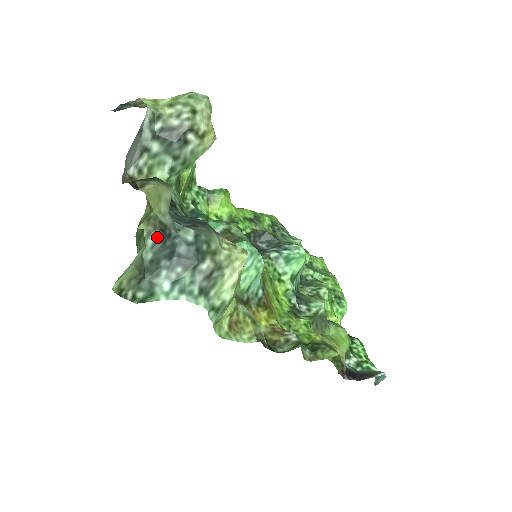
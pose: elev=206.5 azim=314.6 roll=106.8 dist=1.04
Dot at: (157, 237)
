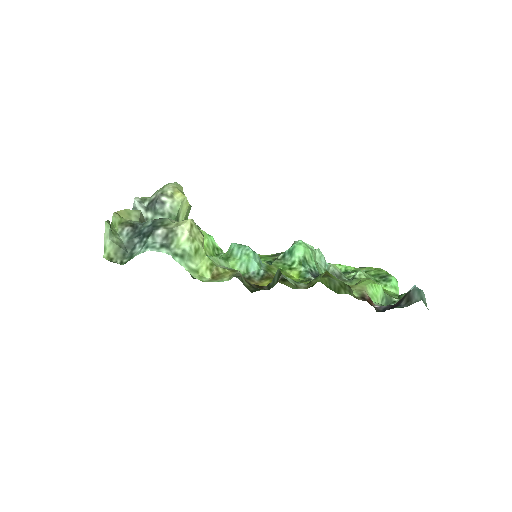
Dot at: (129, 230)
